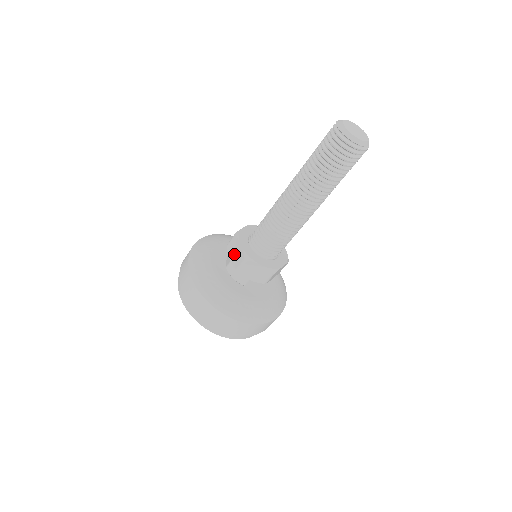
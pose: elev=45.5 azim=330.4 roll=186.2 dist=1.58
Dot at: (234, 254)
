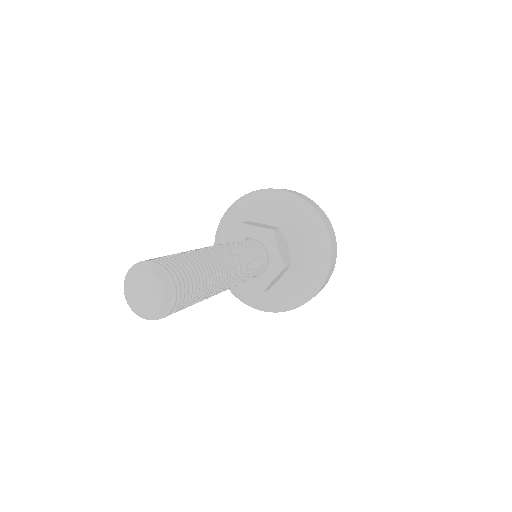
Dot at: occluded
